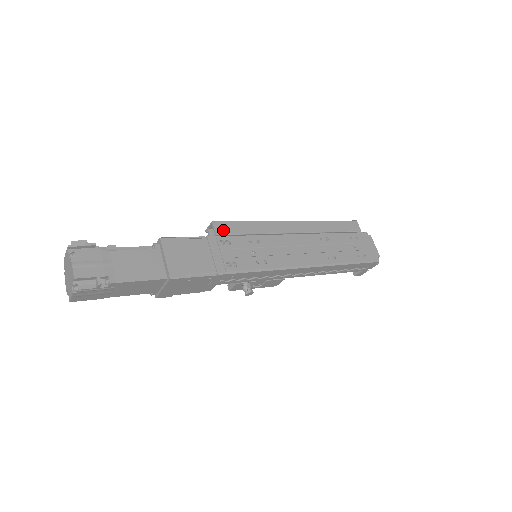
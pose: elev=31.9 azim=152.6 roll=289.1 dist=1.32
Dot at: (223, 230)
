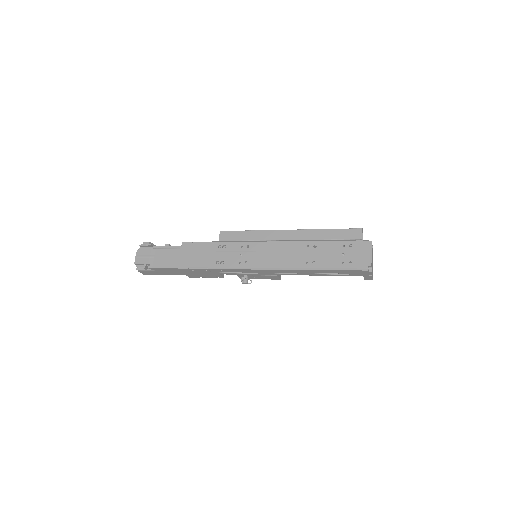
Dot at: (225, 237)
